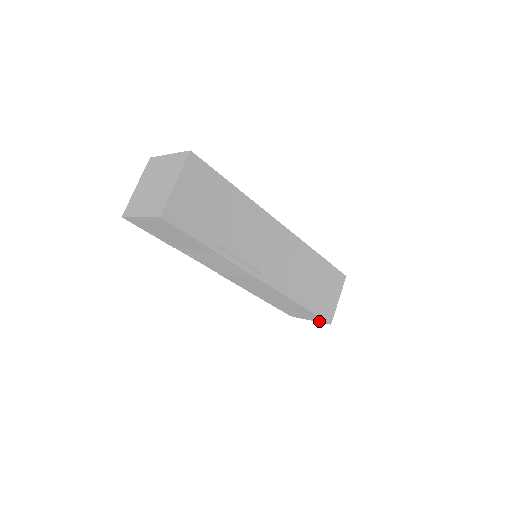
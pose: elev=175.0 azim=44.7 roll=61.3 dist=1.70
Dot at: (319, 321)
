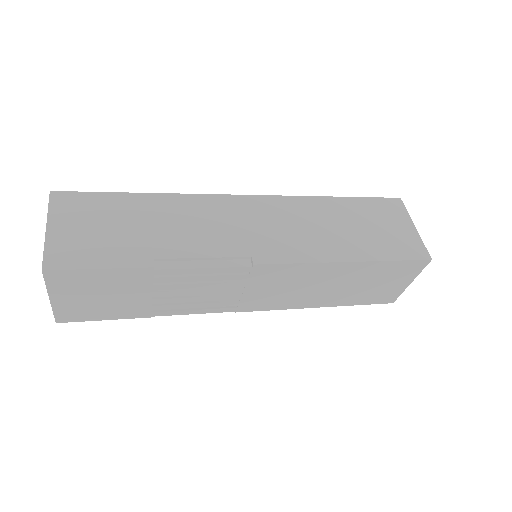
Dot at: (416, 271)
